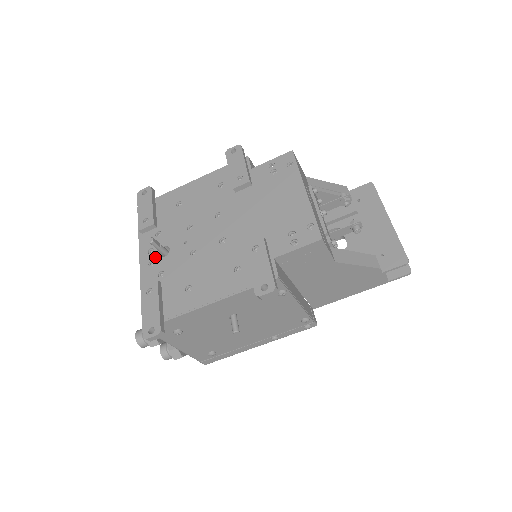
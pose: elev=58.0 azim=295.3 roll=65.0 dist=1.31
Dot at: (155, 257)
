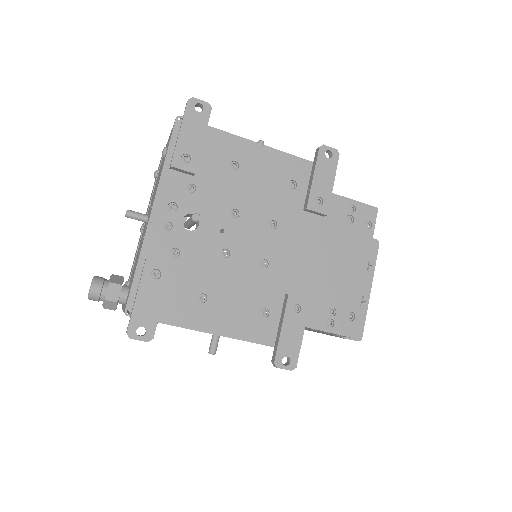
Dot at: (176, 221)
